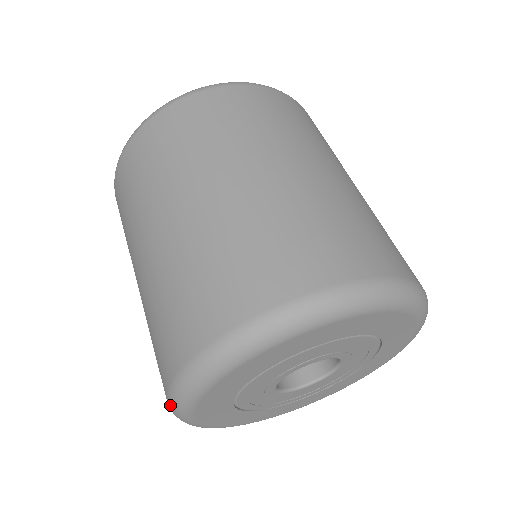
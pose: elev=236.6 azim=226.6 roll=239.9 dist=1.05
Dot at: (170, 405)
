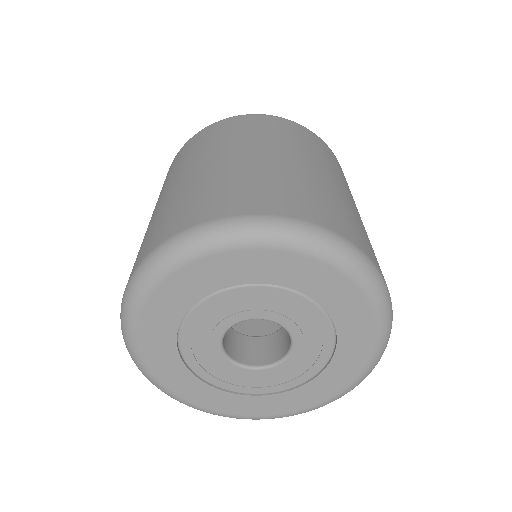
Dot at: (158, 251)
